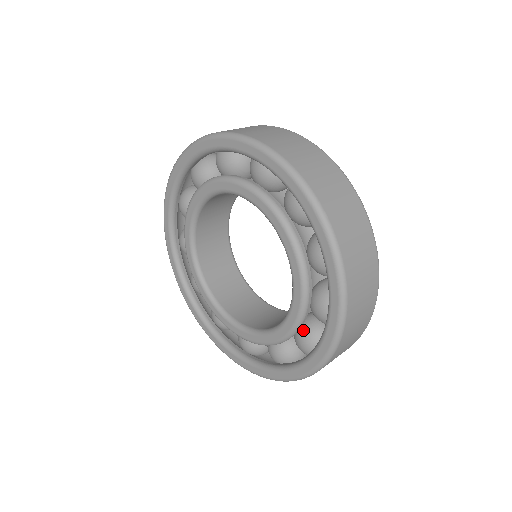
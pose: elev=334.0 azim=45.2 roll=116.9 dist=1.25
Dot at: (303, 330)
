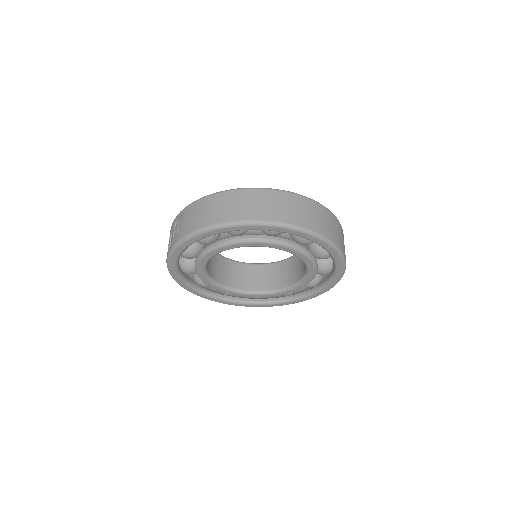
Dot at: (319, 268)
